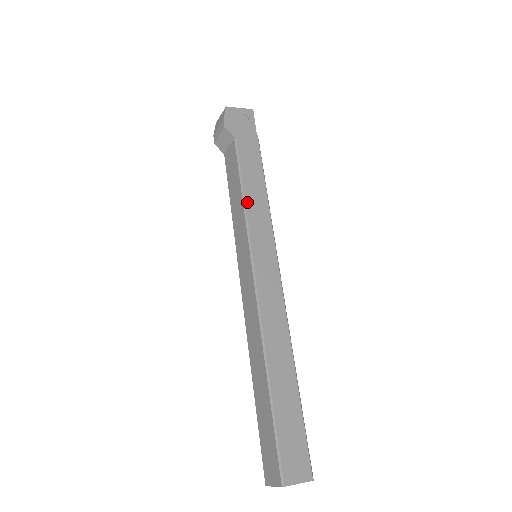
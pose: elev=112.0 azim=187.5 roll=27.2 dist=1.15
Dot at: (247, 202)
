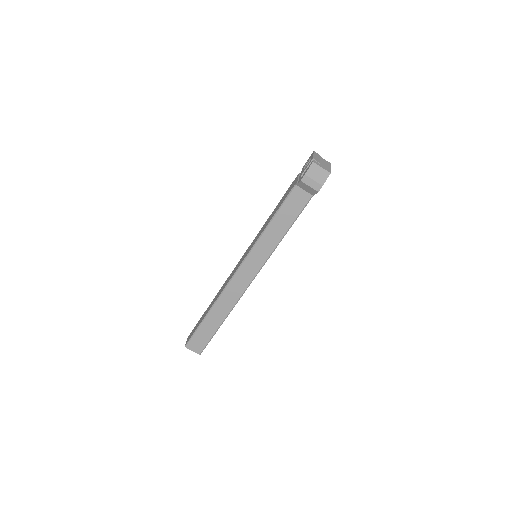
Dot at: occluded
